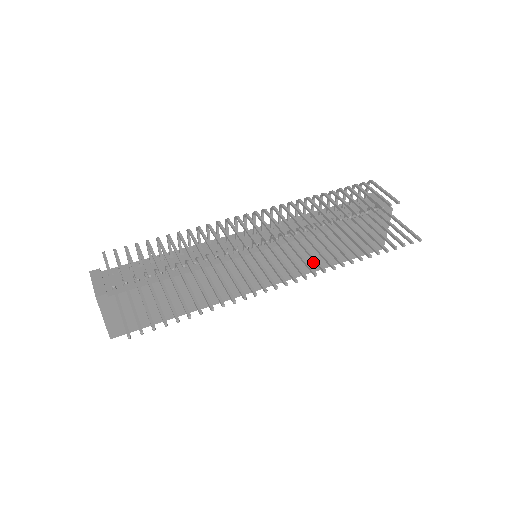
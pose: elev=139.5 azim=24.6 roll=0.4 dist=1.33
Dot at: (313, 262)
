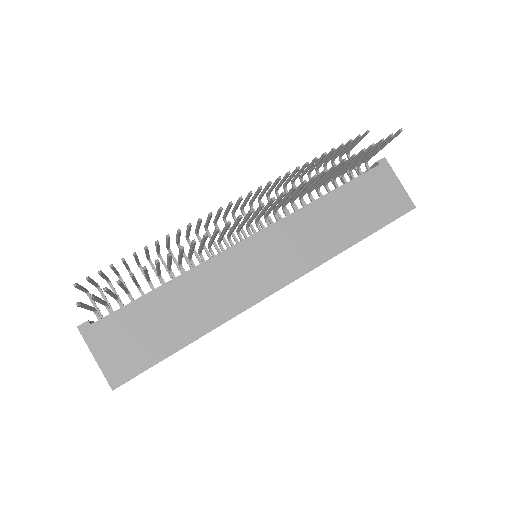
Dot at: (328, 241)
